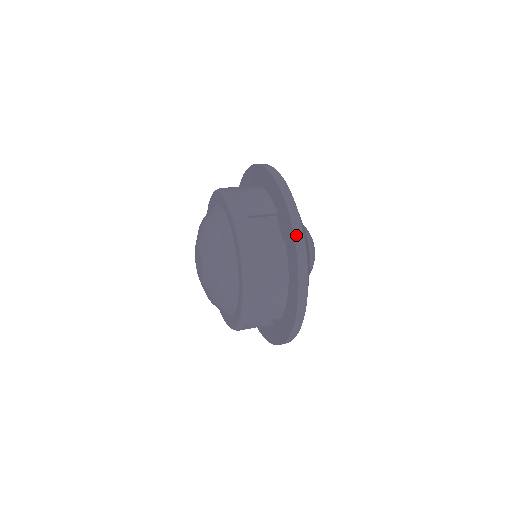
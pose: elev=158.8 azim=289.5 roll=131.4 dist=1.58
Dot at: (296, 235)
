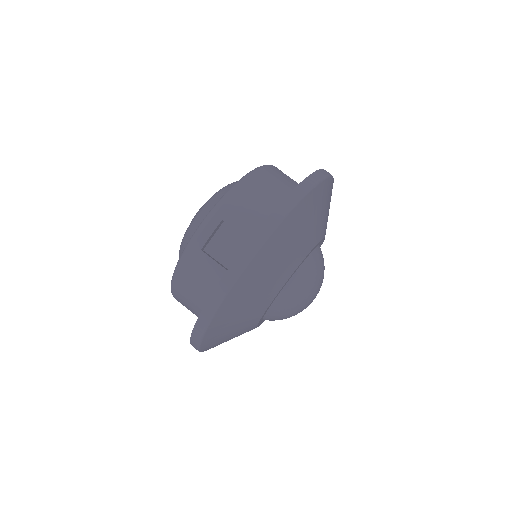
Dot at: (223, 281)
